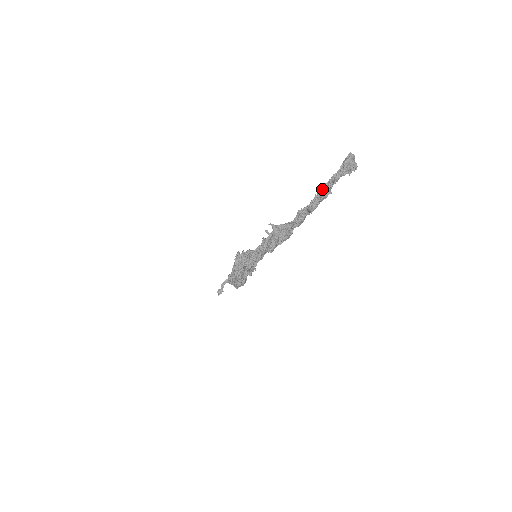
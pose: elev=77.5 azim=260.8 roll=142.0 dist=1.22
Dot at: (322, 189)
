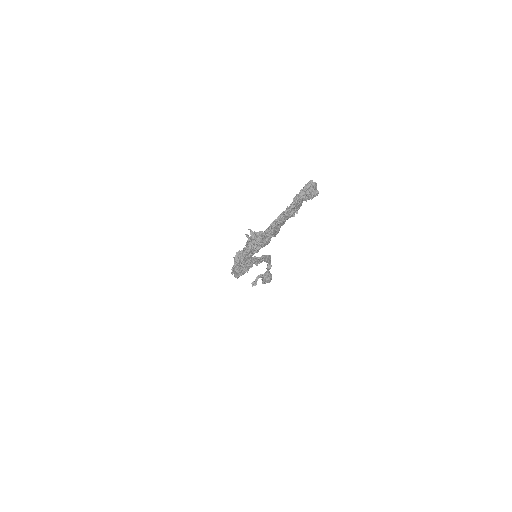
Dot at: (288, 208)
